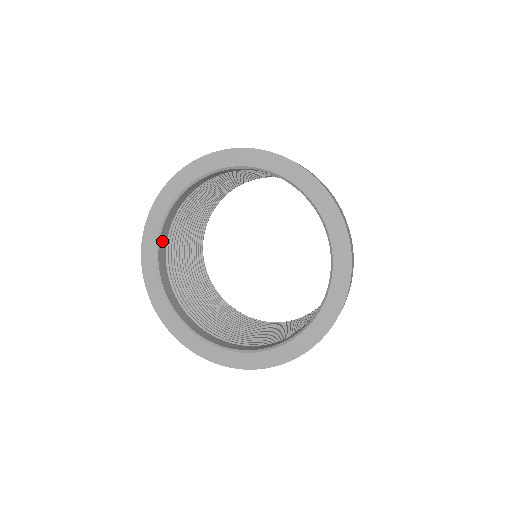
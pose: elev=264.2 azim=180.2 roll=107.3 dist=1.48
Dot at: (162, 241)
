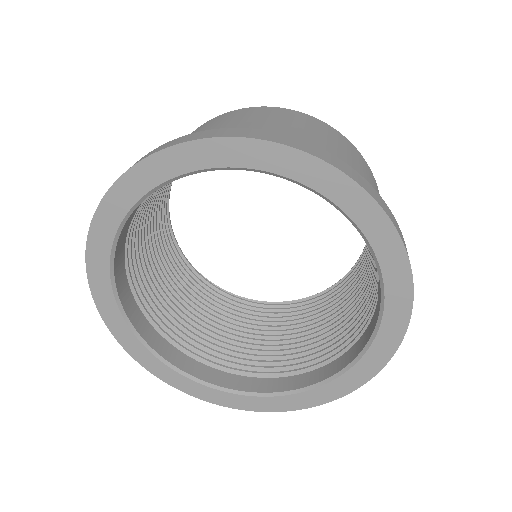
Dot at: (163, 350)
